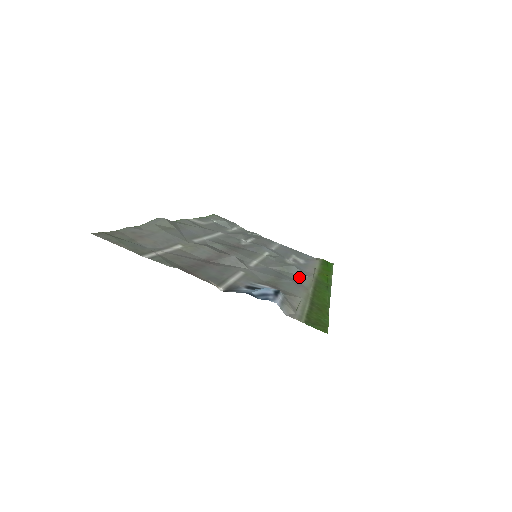
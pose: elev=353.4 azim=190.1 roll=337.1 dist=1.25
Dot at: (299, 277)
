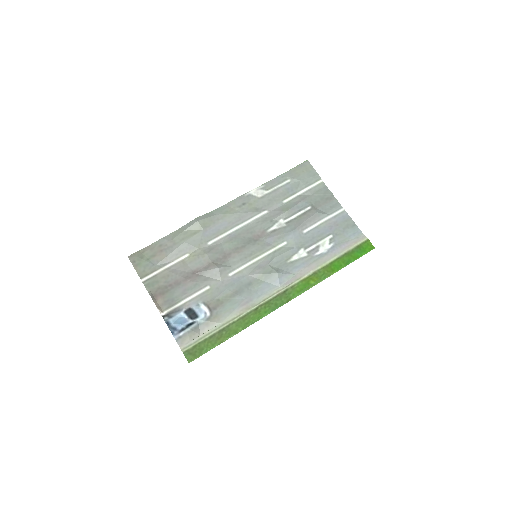
Dot at: (266, 288)
